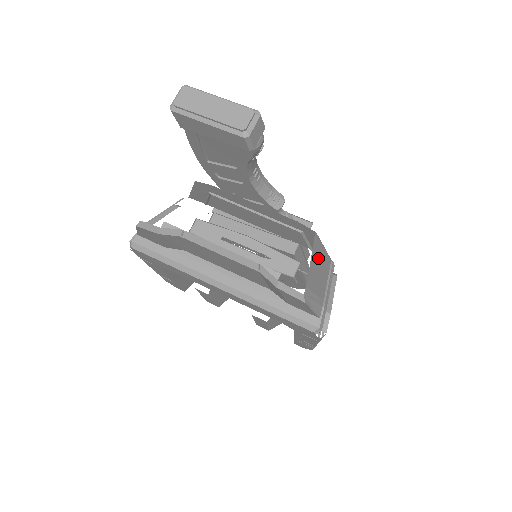
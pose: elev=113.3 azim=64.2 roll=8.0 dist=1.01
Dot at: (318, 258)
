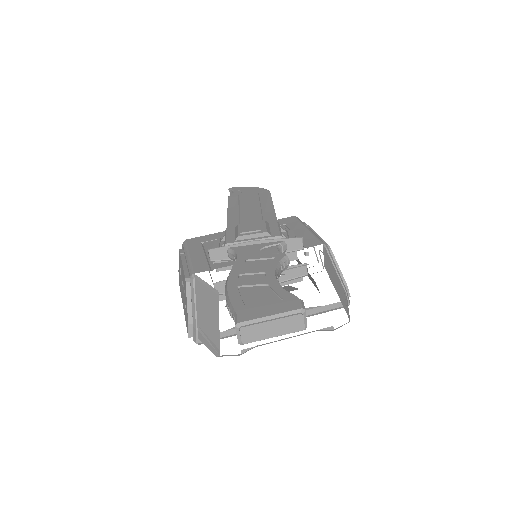
Dot at: (332, 276)
